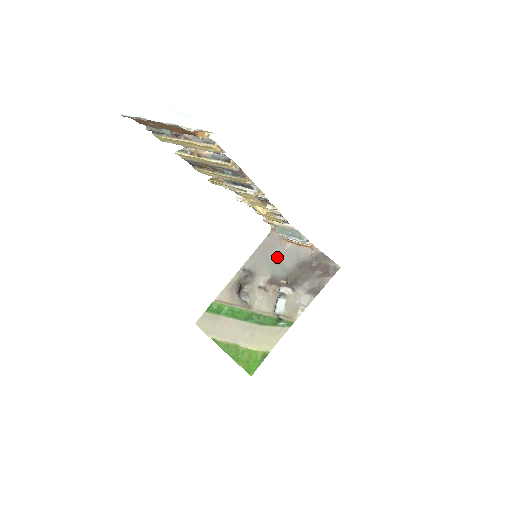
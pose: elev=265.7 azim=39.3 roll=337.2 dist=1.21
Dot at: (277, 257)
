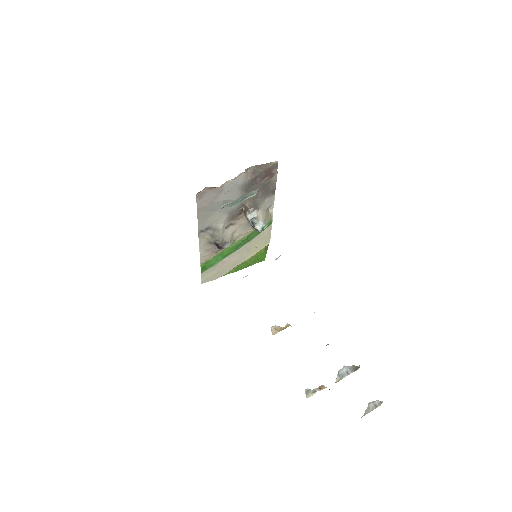
Dot at: (221, 202)
